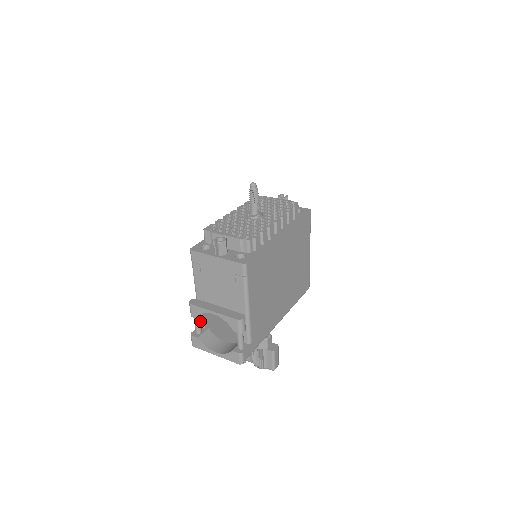
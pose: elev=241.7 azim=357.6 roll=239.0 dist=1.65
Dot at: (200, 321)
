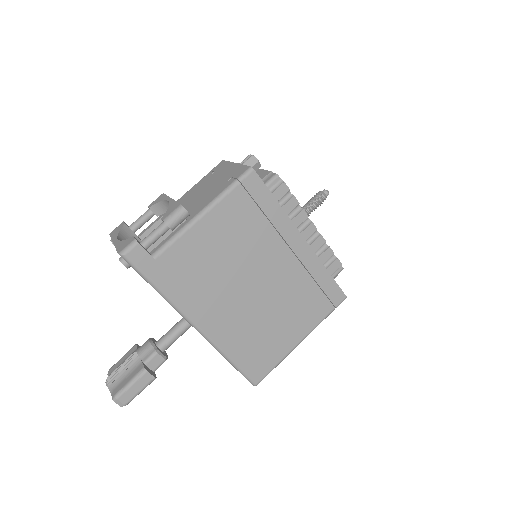
Dot at: (147, 220)
